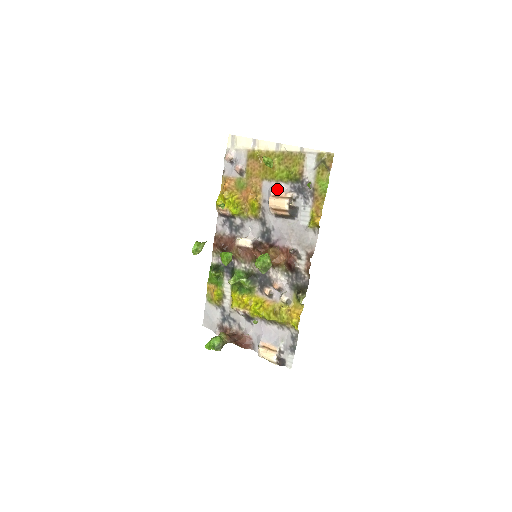
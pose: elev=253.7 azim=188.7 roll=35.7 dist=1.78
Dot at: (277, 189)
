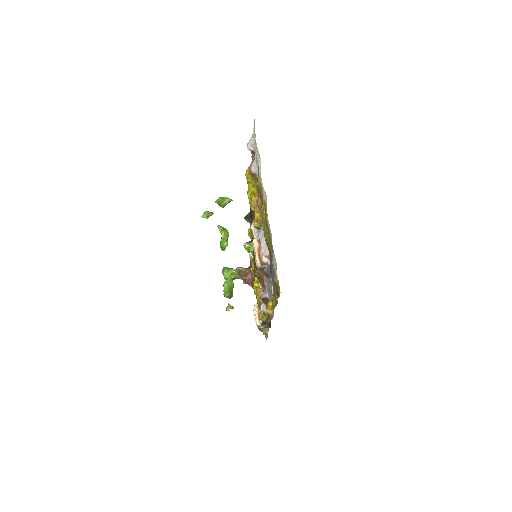
Dot at: (260, 240)
